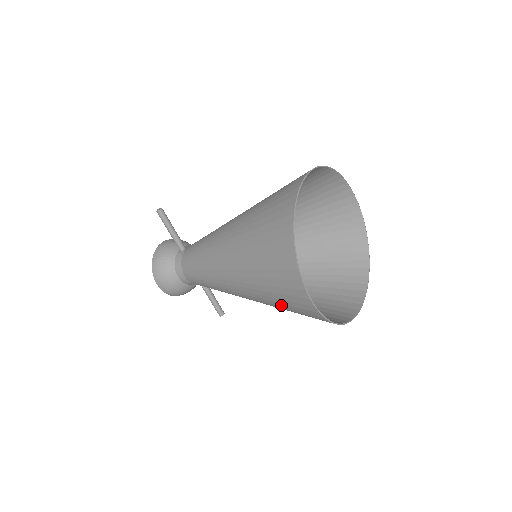
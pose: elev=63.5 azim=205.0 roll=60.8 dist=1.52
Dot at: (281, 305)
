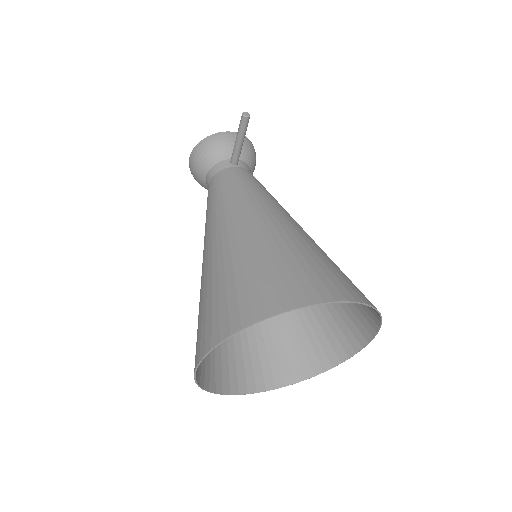
Dot at: occluded
